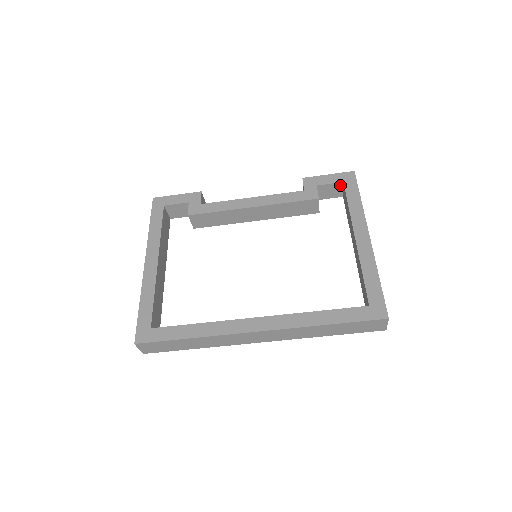
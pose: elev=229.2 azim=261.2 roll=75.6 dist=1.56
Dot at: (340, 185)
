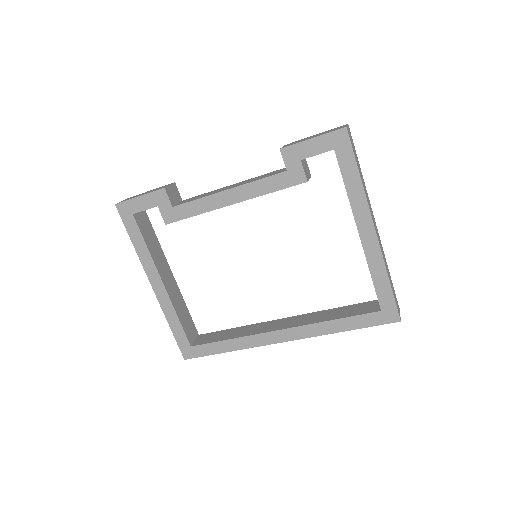
Dot at: (330, 150)
